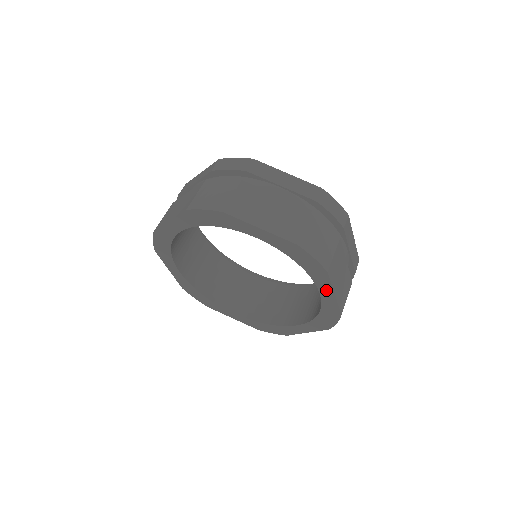
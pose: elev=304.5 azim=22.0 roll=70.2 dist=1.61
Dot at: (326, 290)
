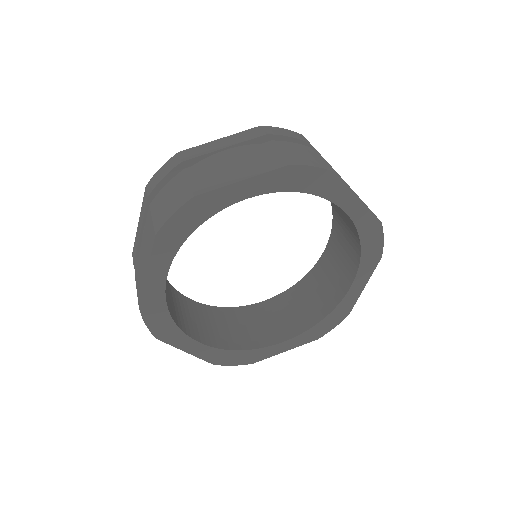
Dot at: (361, 282)
